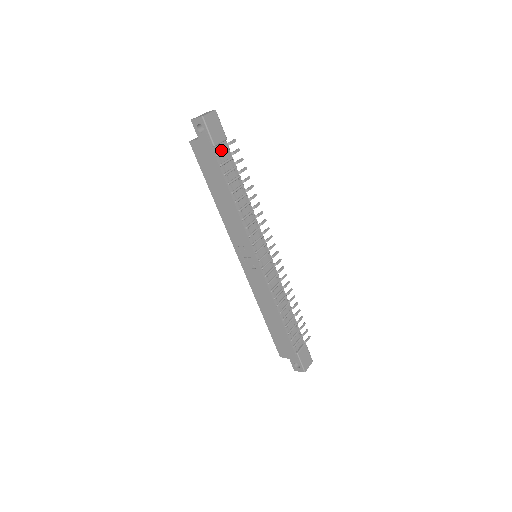
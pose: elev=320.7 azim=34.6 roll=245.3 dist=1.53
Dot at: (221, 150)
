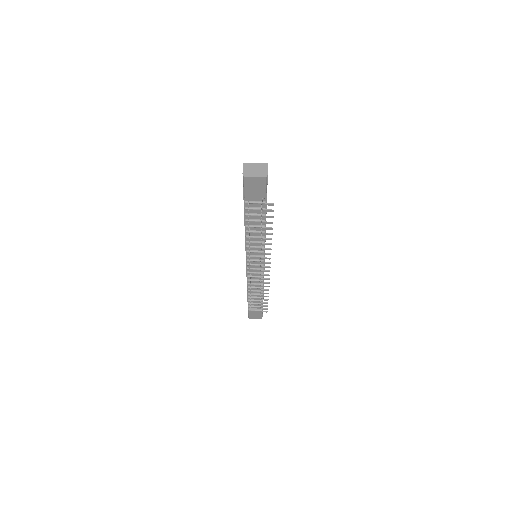
Dot at: (255, 200)
